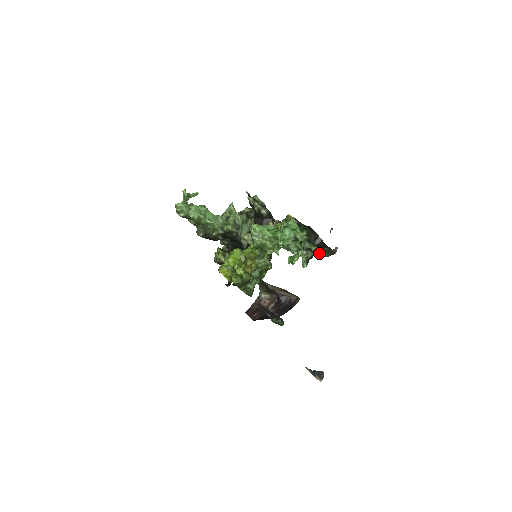
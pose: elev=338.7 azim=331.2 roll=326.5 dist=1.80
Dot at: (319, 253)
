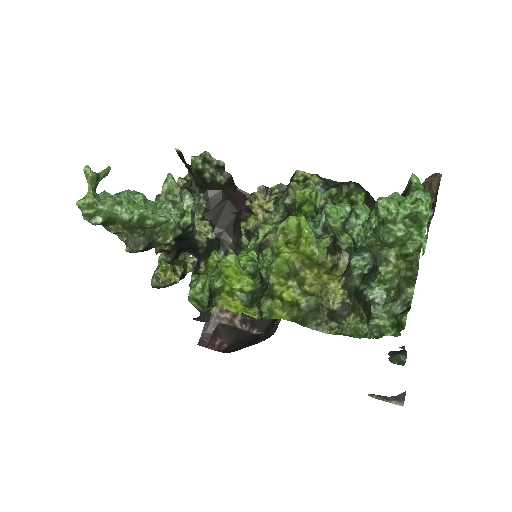
Dot at: occluded
